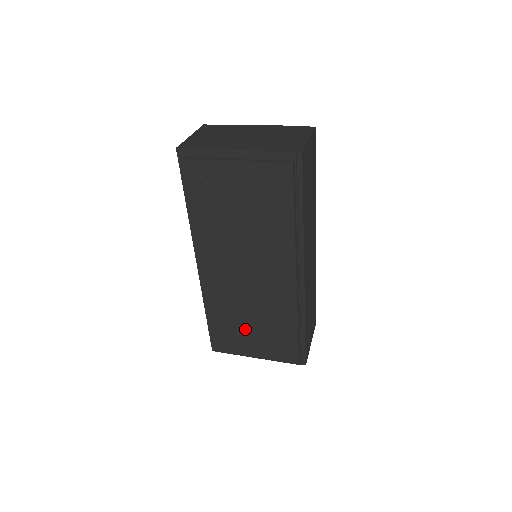
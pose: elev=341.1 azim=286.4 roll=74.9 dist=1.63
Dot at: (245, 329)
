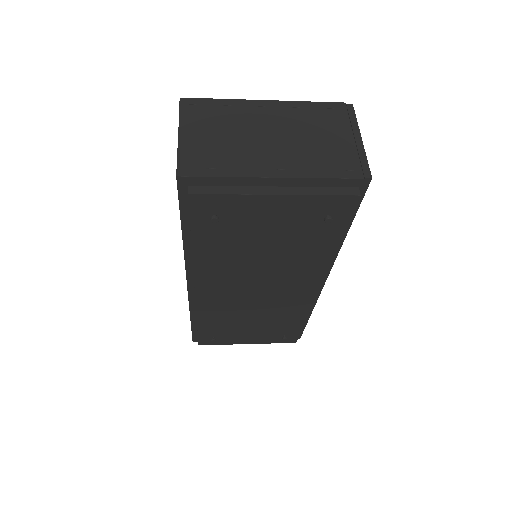
Dot at: (242, 328)
